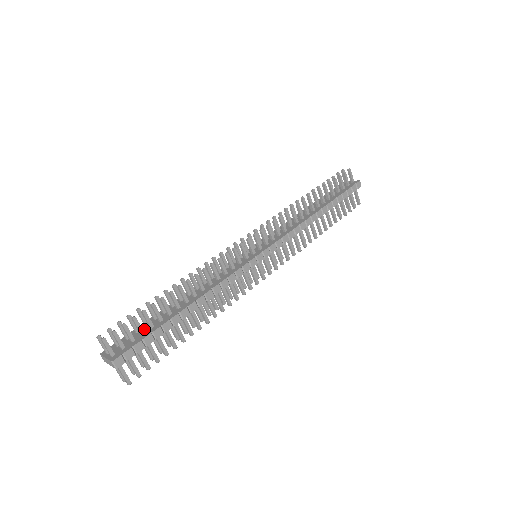
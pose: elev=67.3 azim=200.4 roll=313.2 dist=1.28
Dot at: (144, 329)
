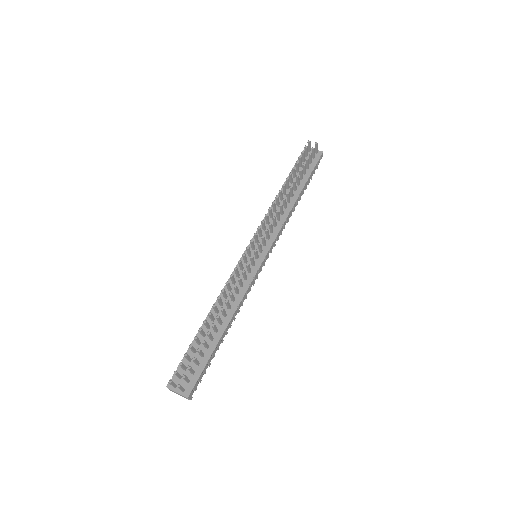
Dot at: (196, 357)
